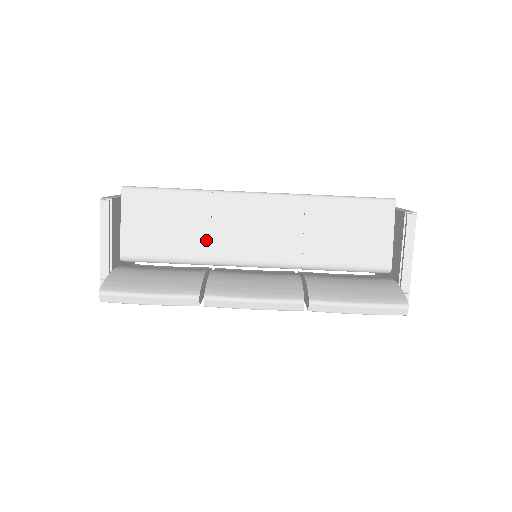
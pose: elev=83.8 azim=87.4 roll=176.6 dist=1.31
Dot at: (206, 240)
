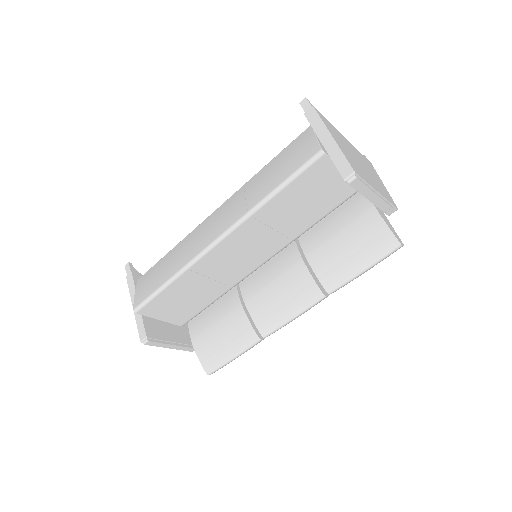
Dot at: (217, 285)
